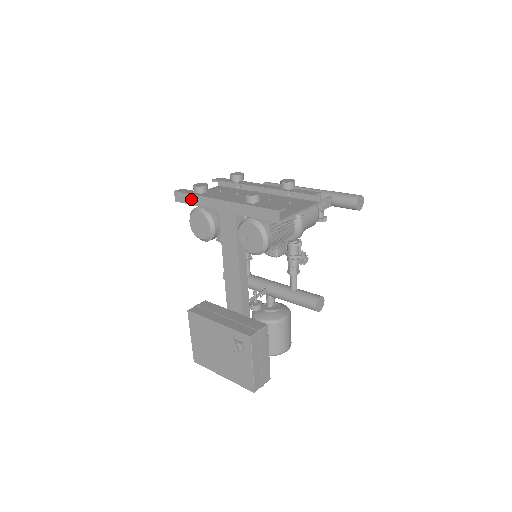
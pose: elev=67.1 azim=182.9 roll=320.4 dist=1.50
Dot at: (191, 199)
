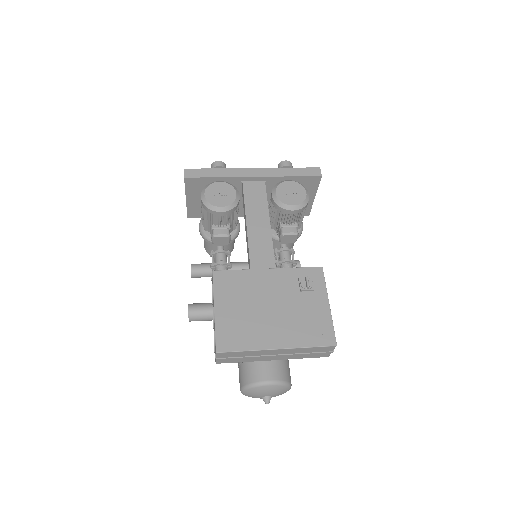
Dot at: (211, 172)
